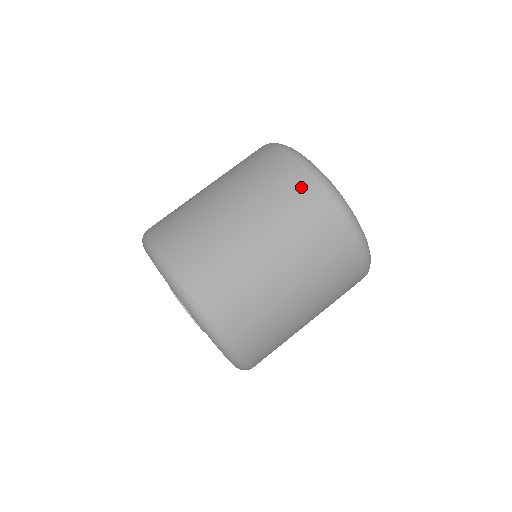
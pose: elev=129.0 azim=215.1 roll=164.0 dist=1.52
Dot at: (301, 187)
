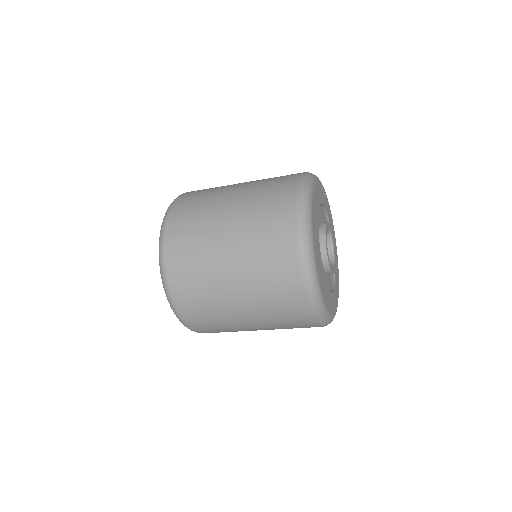
Dot at: (290, 175)
